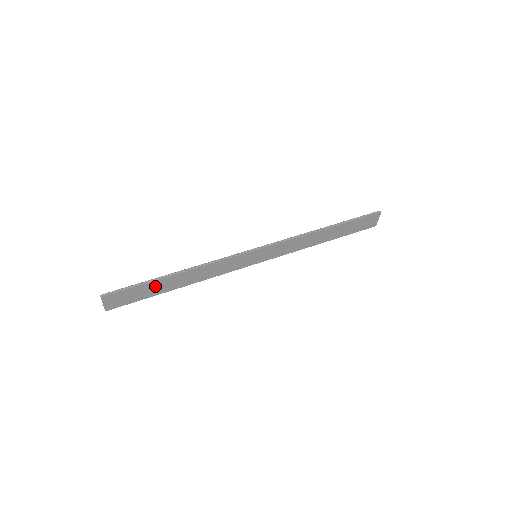
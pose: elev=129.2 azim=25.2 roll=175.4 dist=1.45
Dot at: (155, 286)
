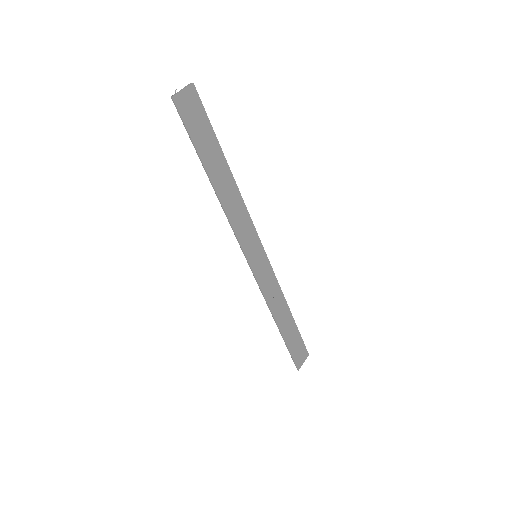
Dot at: (212, 150)
